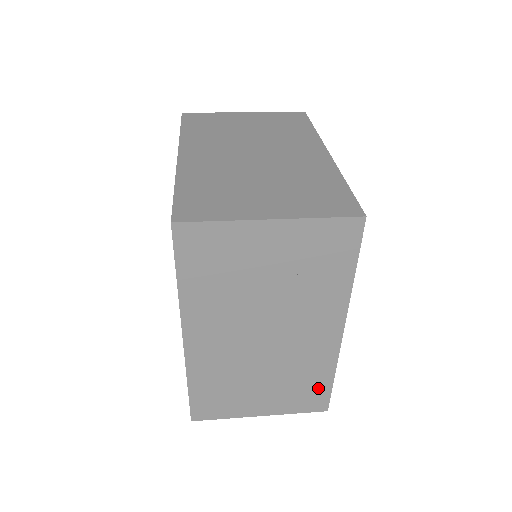
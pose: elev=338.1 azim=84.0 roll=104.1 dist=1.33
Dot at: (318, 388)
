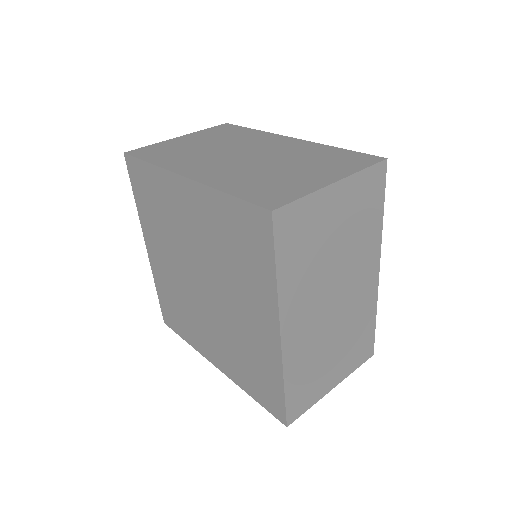
Dot at: (367, 335)
